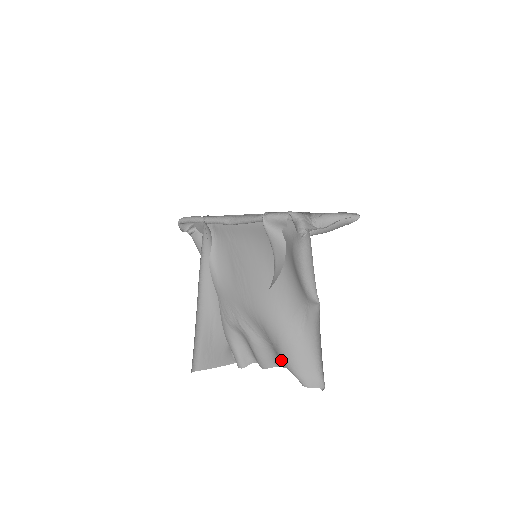
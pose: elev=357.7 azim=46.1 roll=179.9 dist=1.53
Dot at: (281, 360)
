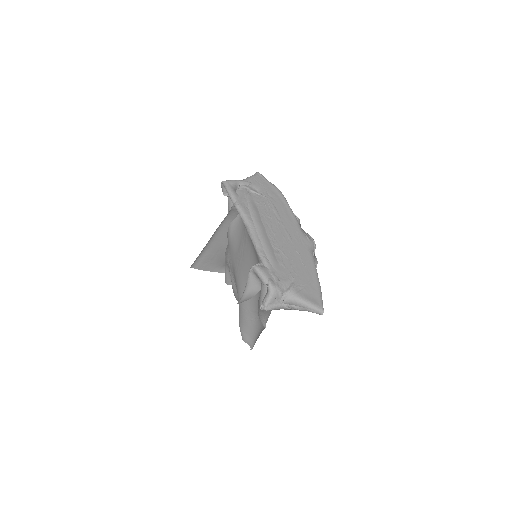
Dot at: occluded
